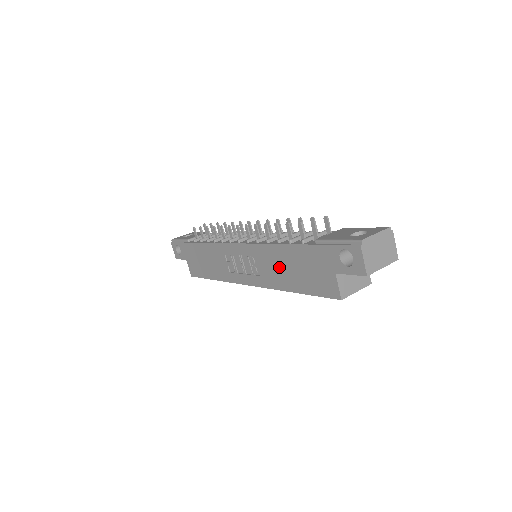
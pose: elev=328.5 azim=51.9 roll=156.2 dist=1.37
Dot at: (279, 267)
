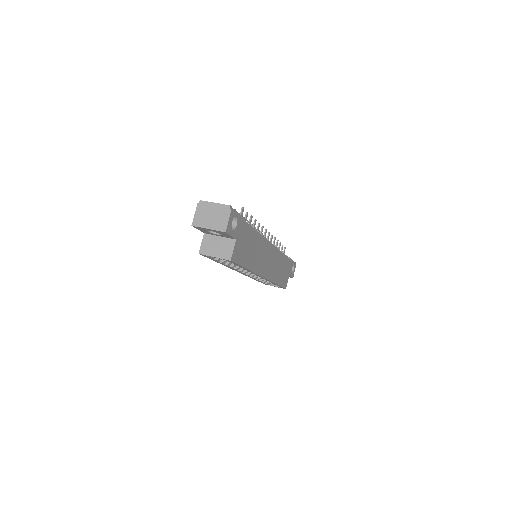
Dot at: occluded
